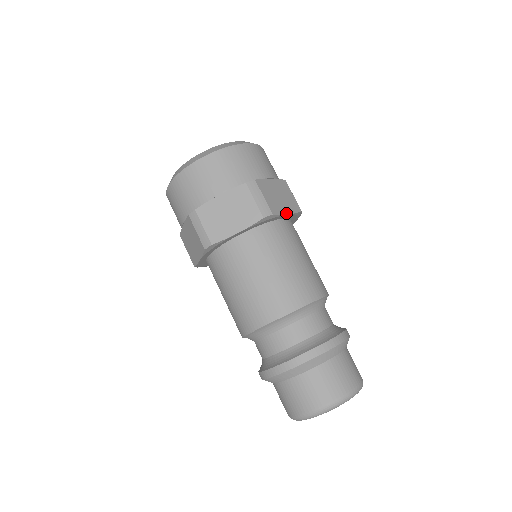
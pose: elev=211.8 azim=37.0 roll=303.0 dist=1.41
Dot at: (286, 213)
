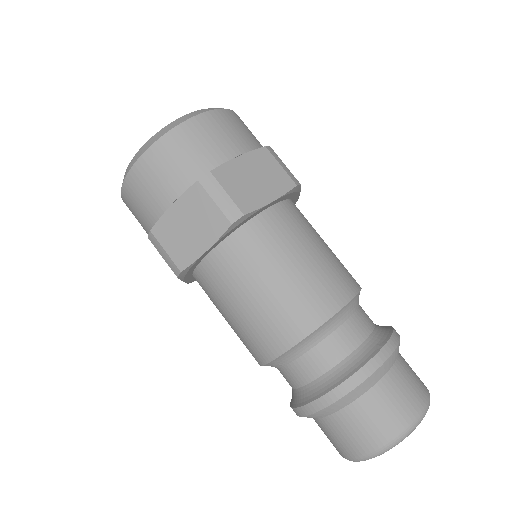
Dot at: occluded
